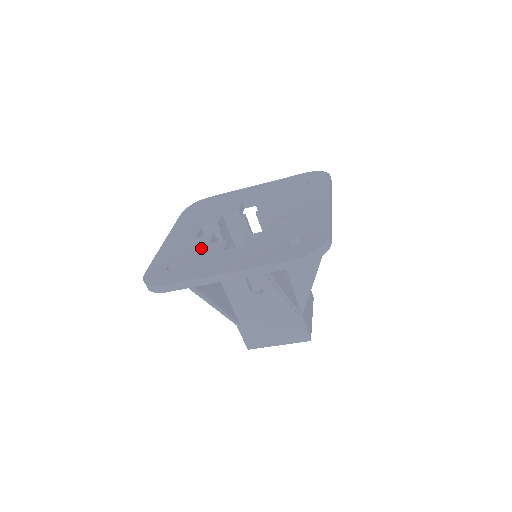
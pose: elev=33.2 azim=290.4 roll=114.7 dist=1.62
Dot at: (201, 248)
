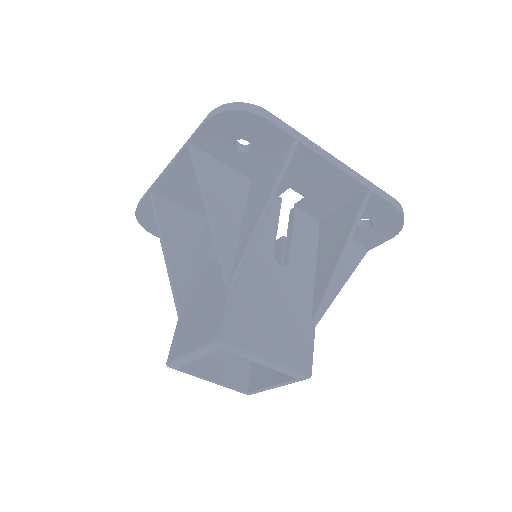
Dot at: occluded
